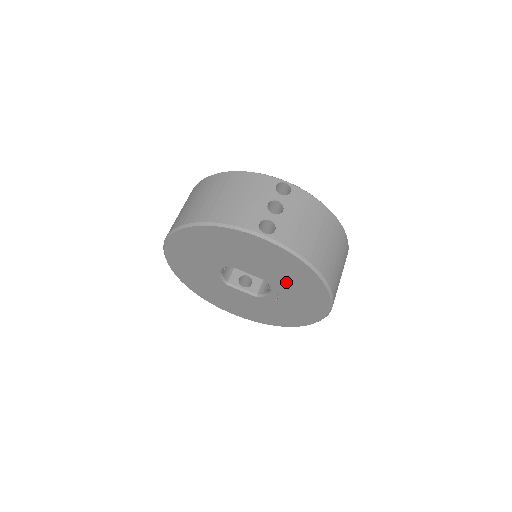
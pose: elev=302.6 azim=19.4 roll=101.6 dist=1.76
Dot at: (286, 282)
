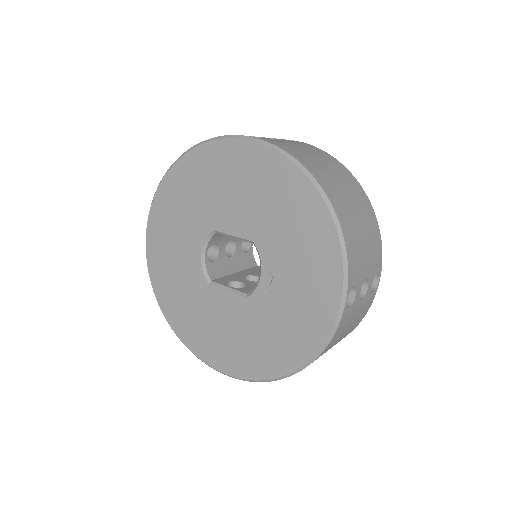
Dot at: (278, 230)
